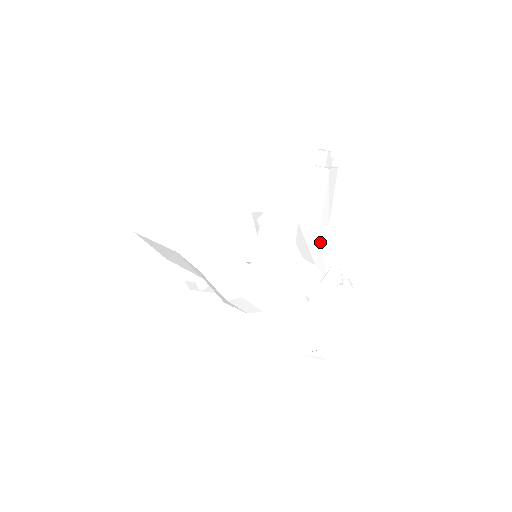
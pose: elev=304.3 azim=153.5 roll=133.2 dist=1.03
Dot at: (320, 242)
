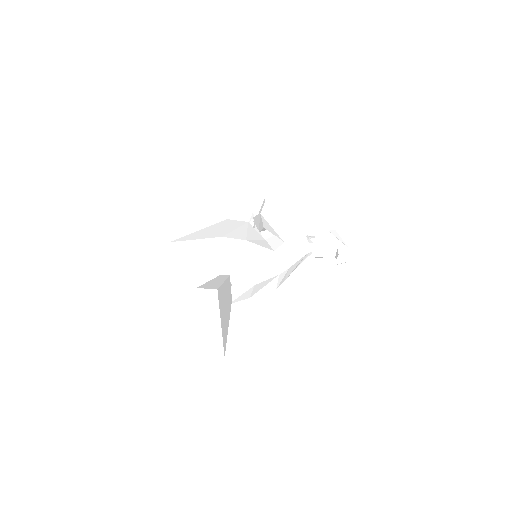
Dot at: occluded
